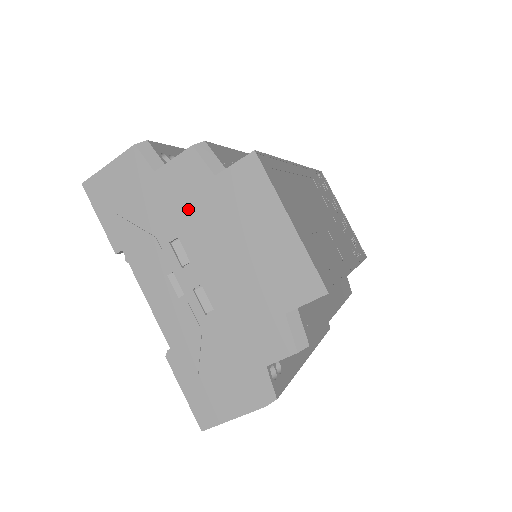
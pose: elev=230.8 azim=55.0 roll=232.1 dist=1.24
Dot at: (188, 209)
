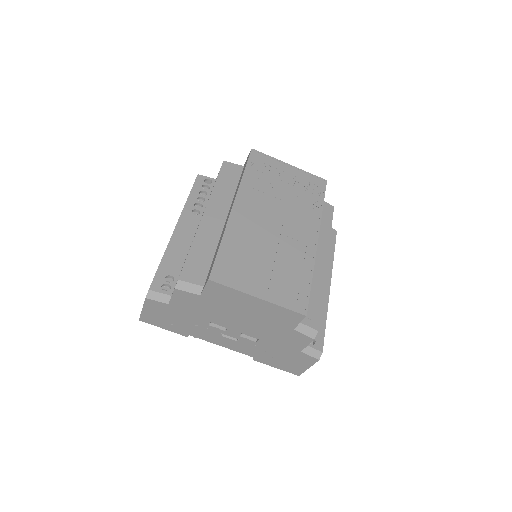
Dot at: (202, 311)
